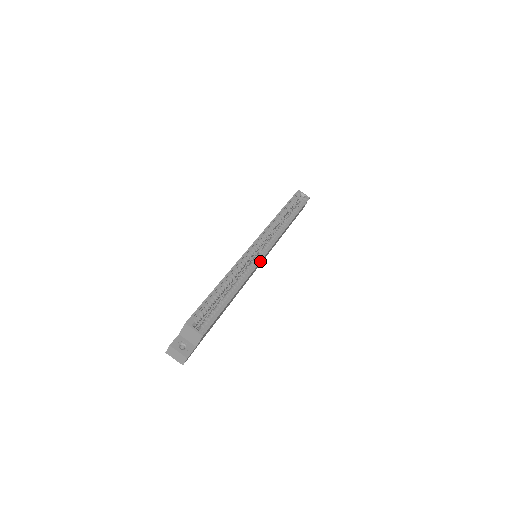
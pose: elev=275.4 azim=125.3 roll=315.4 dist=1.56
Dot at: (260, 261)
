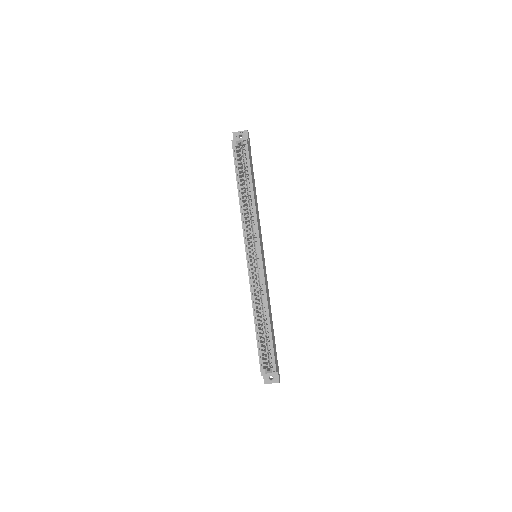
Dot at: (263, 272)
